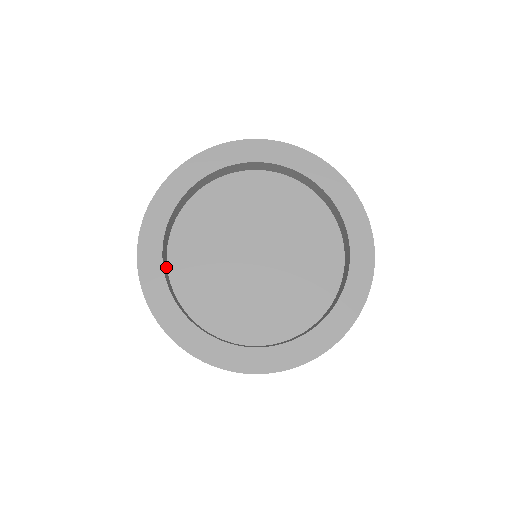
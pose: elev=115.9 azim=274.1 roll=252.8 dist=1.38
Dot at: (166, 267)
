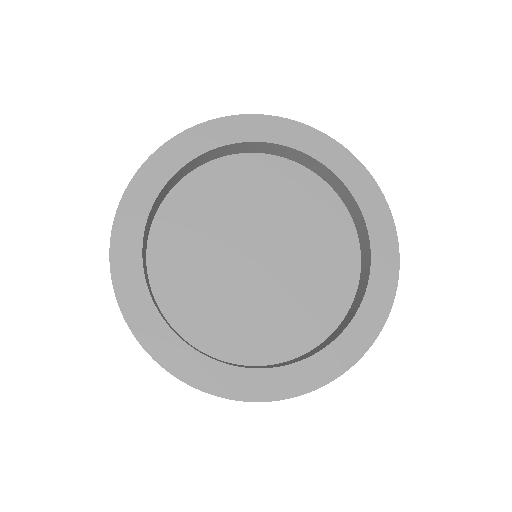
Dot at: (150, 289)
